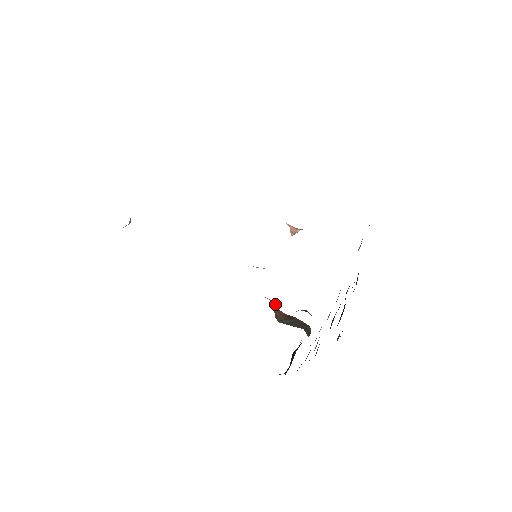
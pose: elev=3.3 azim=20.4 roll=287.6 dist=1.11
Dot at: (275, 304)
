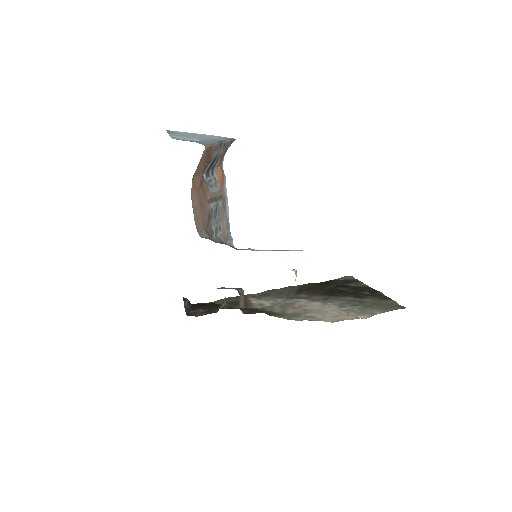
Dot at: occluded
